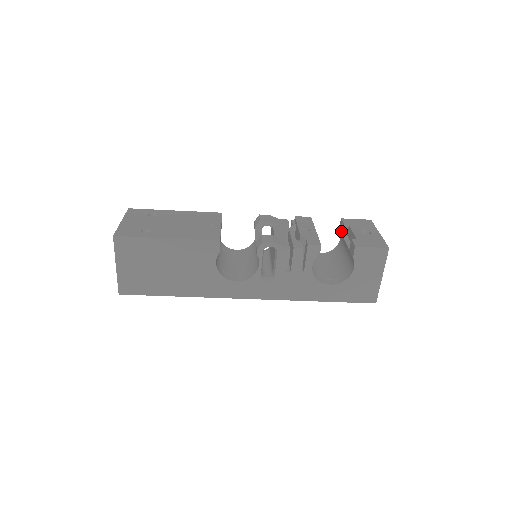
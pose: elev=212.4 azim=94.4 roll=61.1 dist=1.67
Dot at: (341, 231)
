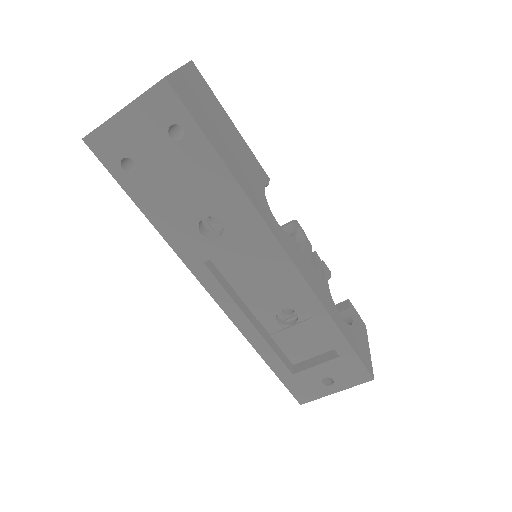
Dot at: occluded
